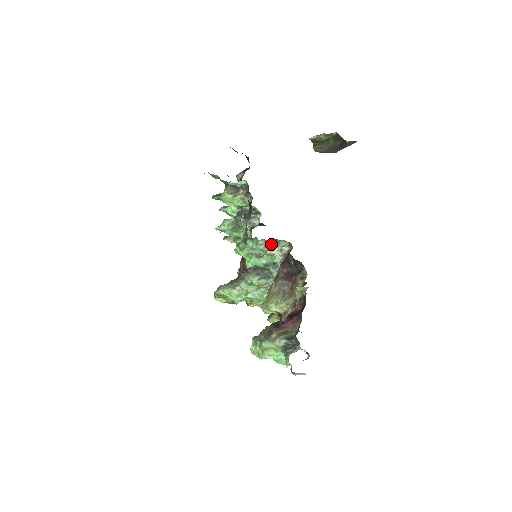
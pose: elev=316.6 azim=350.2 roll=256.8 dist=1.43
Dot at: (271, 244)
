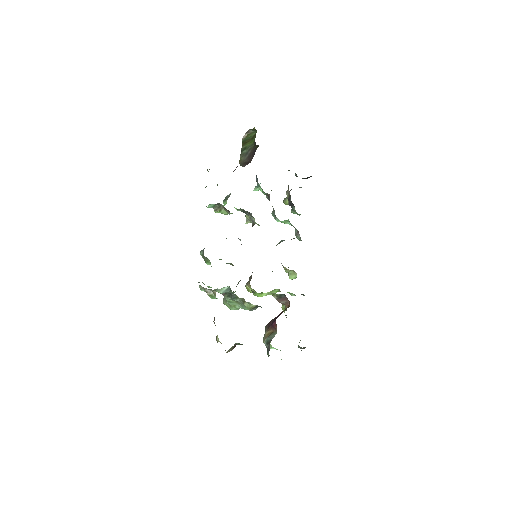
Dot at: (206, 288)
